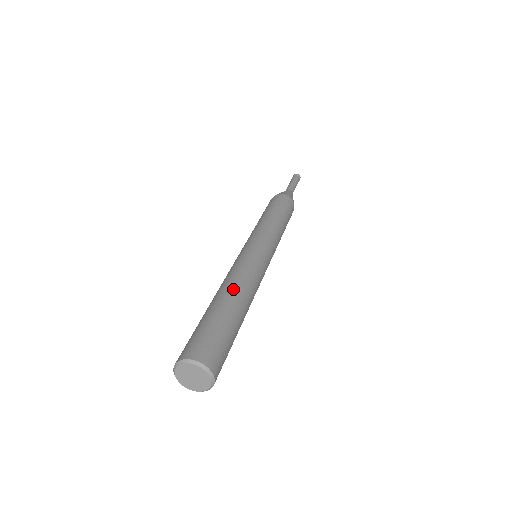
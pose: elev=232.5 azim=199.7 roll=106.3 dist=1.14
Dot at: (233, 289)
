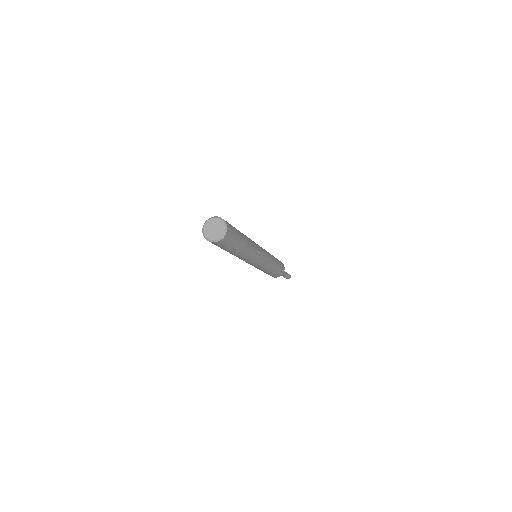
Dot at: occluded
